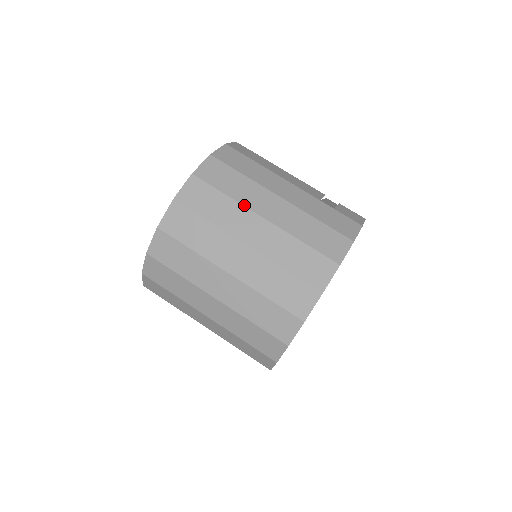
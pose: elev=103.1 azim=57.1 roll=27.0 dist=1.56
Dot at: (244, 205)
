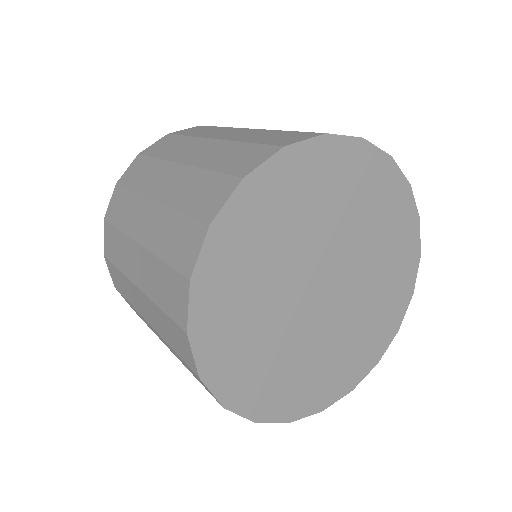
Dot at: (200, 137)
